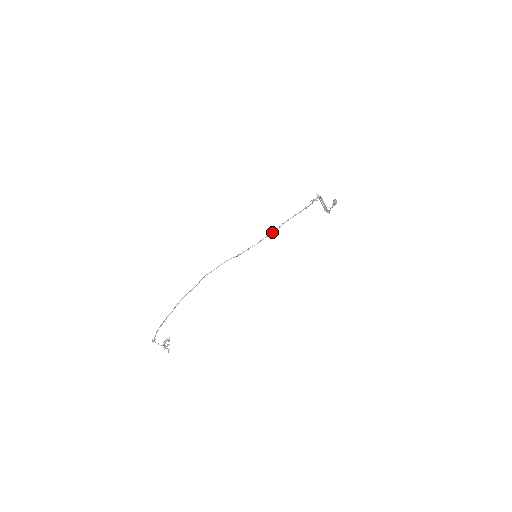
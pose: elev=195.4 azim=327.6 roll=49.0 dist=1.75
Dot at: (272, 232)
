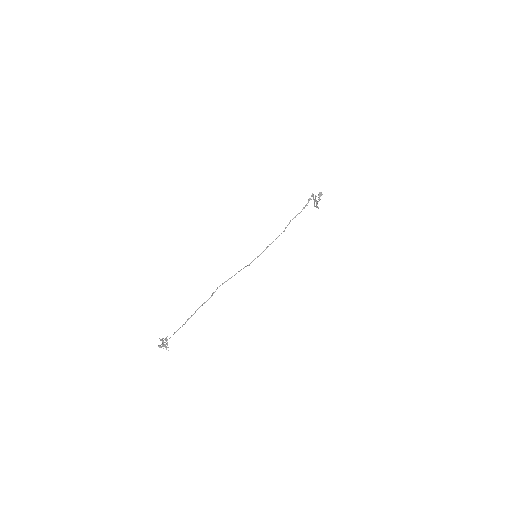
Dot at: (277, 237)
